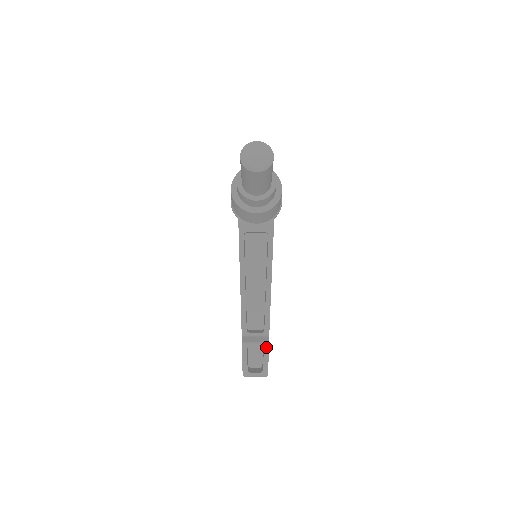
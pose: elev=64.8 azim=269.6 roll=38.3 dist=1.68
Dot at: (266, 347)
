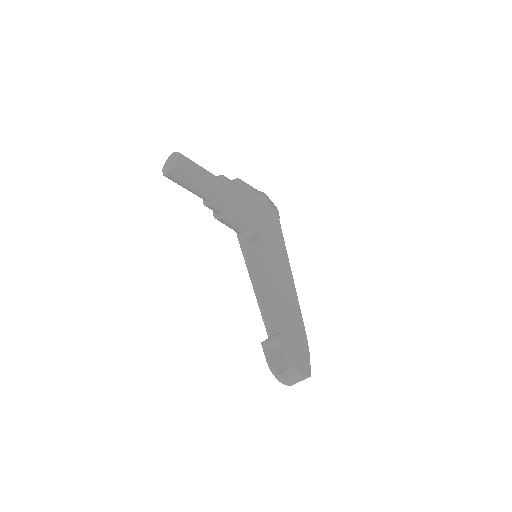
Dot at: (280, 337)
